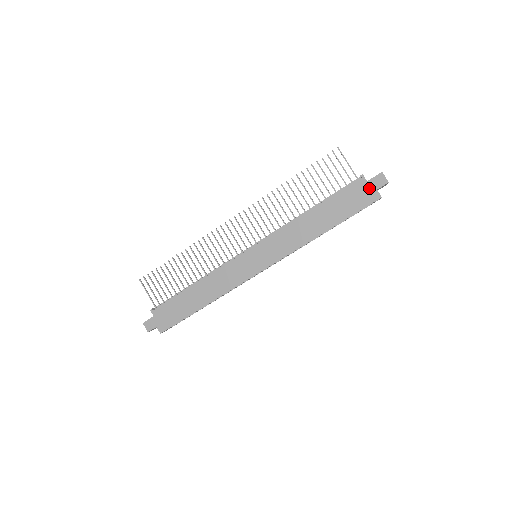
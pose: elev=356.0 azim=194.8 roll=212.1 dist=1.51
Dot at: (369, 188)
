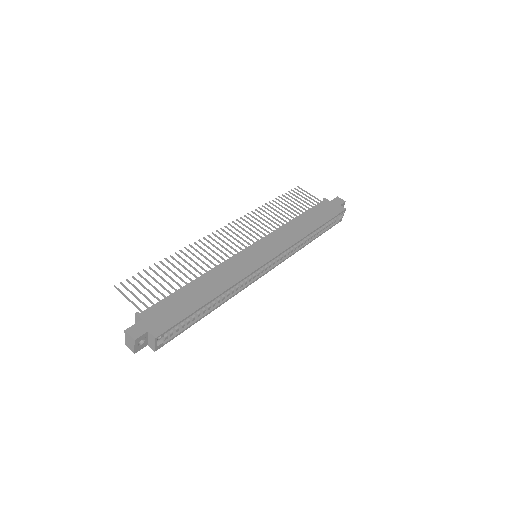
Dot at: (334, 204)
